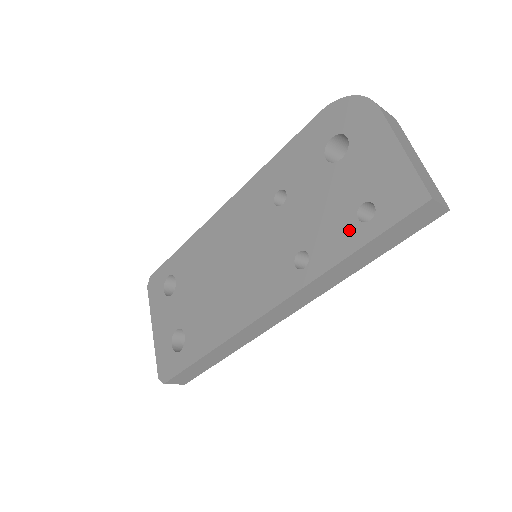
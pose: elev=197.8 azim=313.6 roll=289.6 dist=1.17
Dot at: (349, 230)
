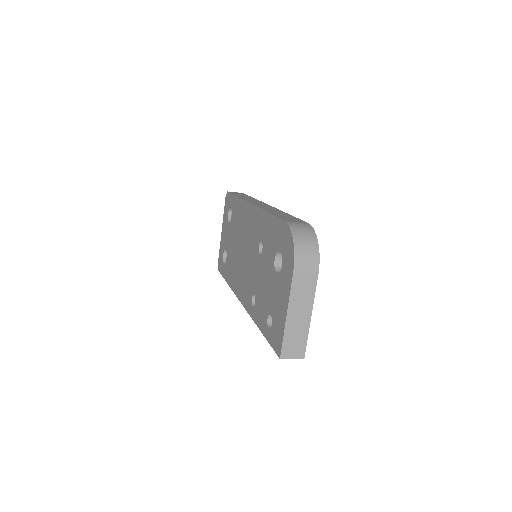
Dot at: (264, 319)
